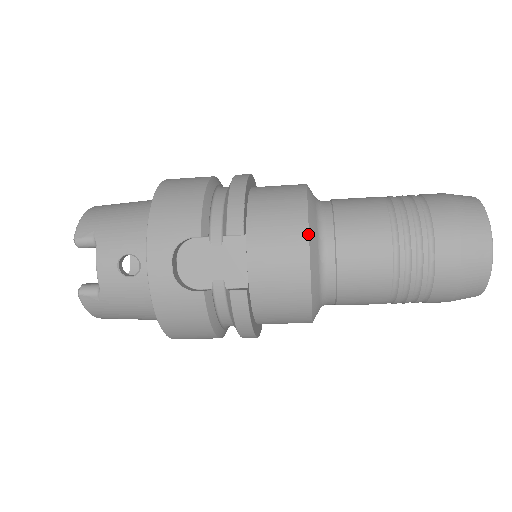
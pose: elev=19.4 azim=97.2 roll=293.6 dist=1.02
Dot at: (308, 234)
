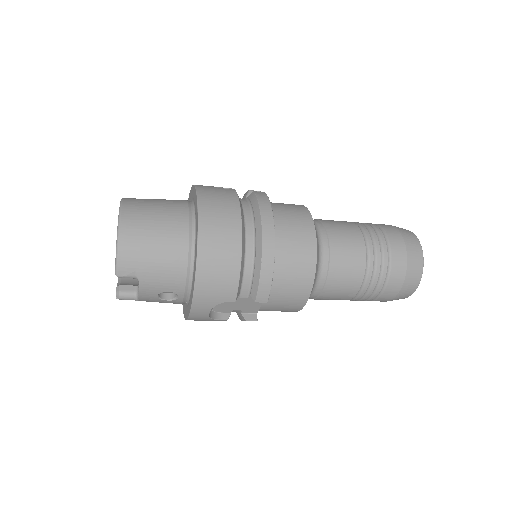
Dot at: occluded
